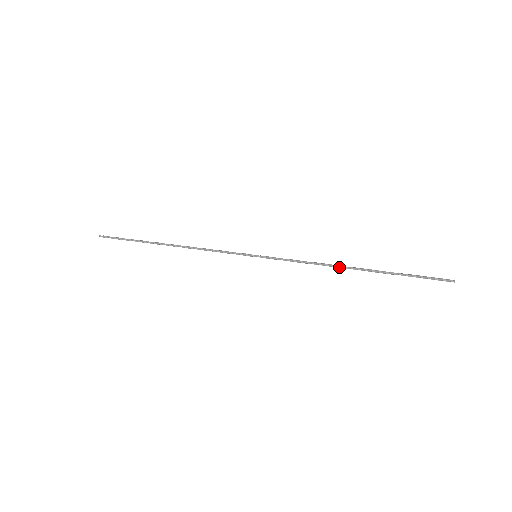
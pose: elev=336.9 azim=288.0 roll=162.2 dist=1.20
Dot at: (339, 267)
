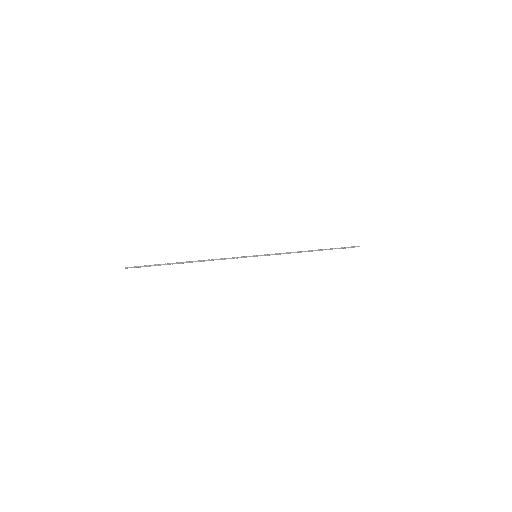
Dot at: (306, 251)
